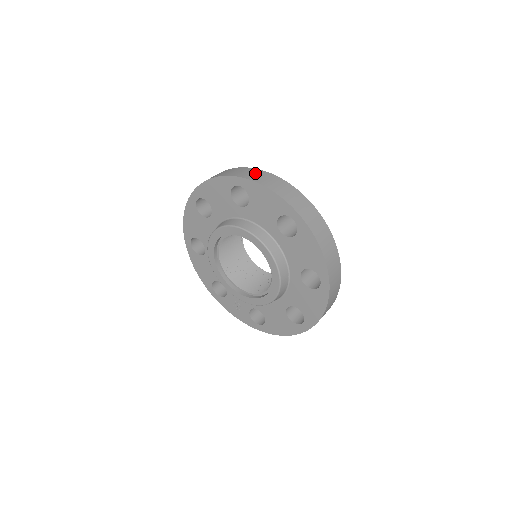
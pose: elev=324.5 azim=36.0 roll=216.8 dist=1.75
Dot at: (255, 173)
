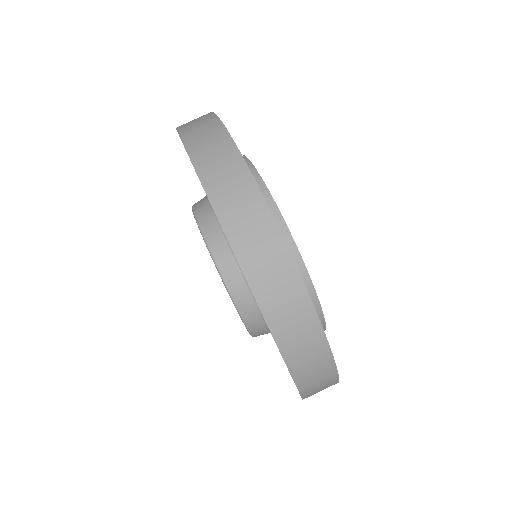
Dot at: (316, 366)
